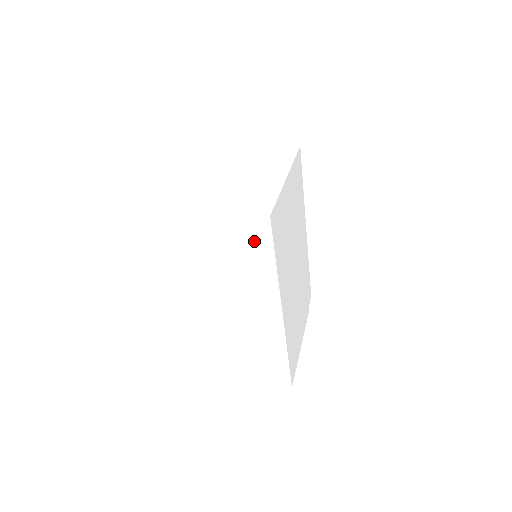
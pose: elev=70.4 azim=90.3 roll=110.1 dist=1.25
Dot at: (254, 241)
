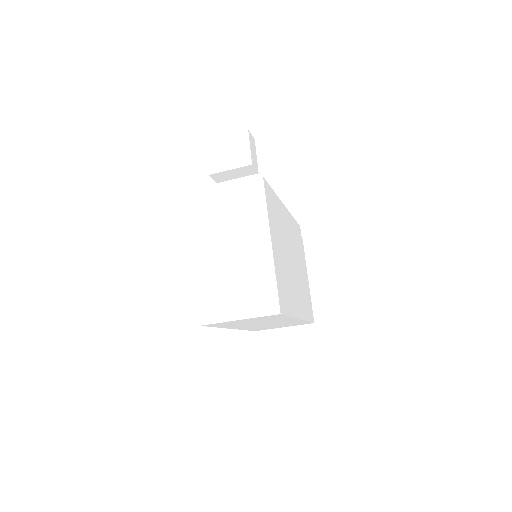
Dot at: (271, 317)
